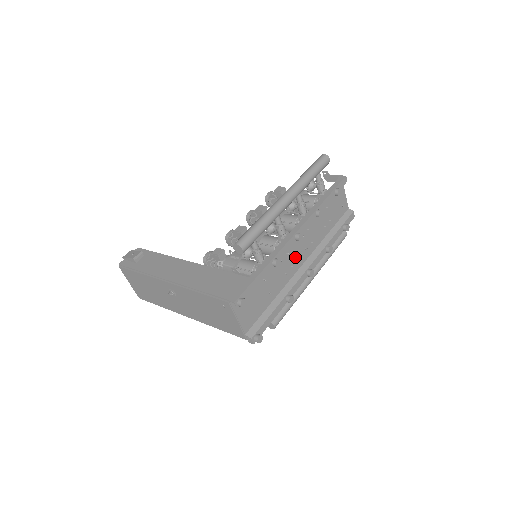
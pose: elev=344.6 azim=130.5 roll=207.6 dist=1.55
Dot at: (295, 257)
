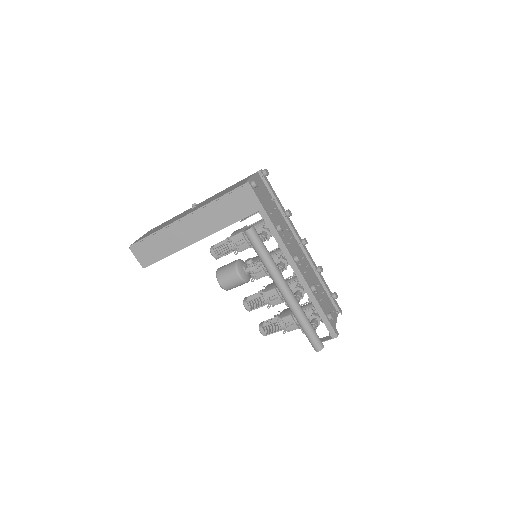
Dot at: (292, 250)
